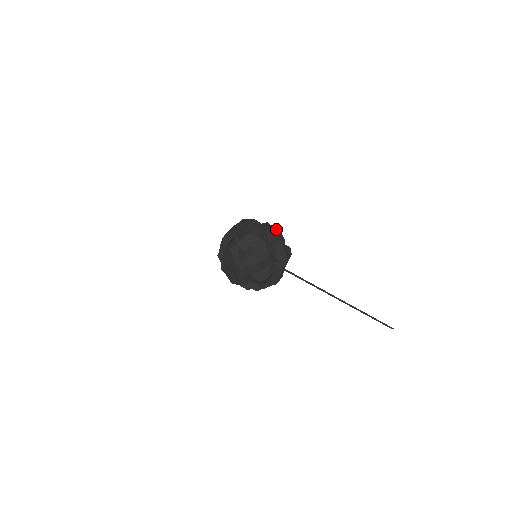
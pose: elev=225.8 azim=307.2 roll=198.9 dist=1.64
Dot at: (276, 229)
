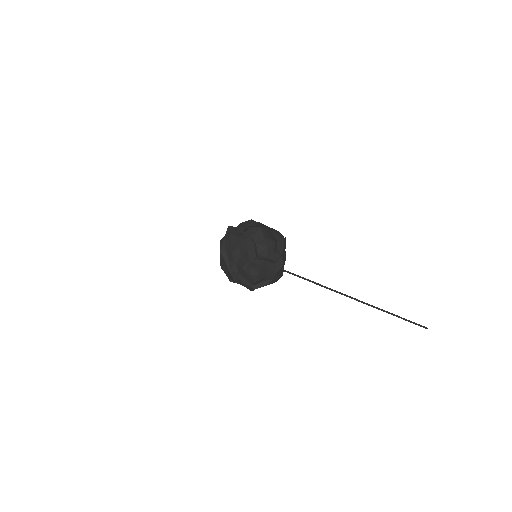
Dot at: occluded
